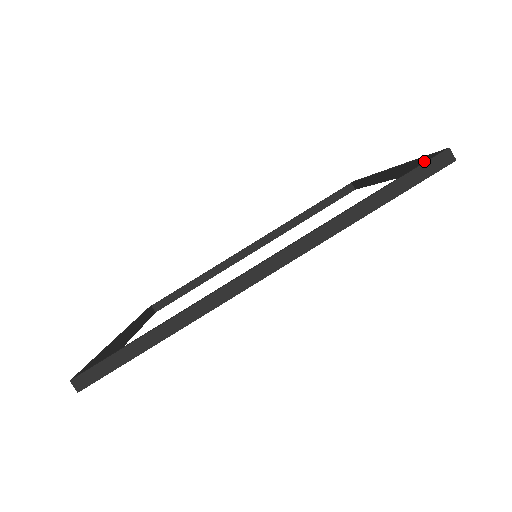
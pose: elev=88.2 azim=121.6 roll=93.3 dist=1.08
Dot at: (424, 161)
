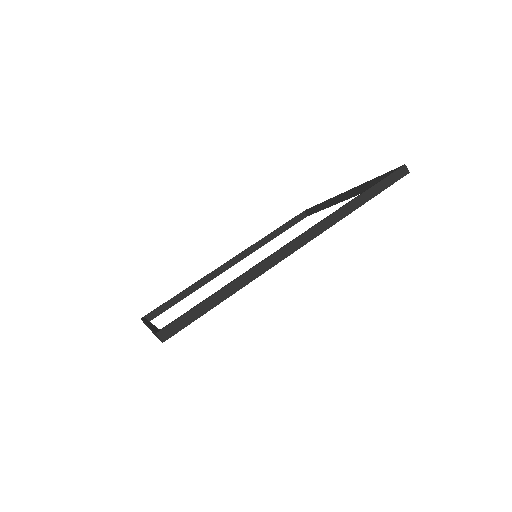
Dot at: (384, 177)
